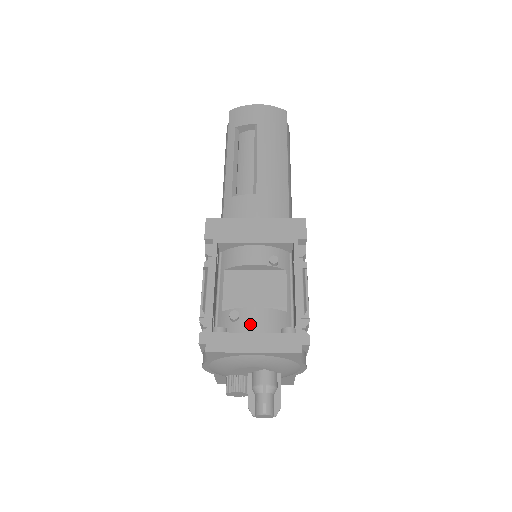
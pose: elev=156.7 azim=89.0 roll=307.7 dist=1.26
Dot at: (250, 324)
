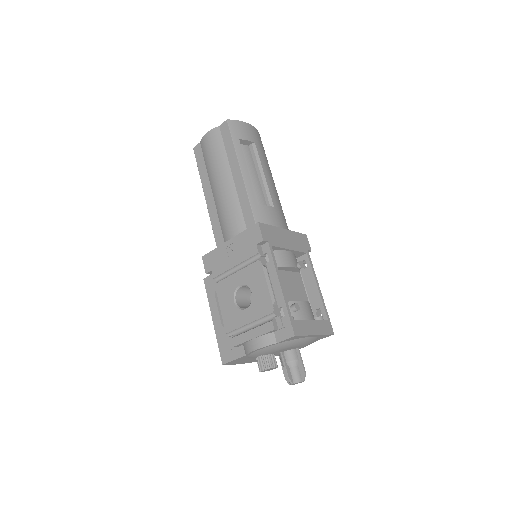
Dot at: (305, 314)
